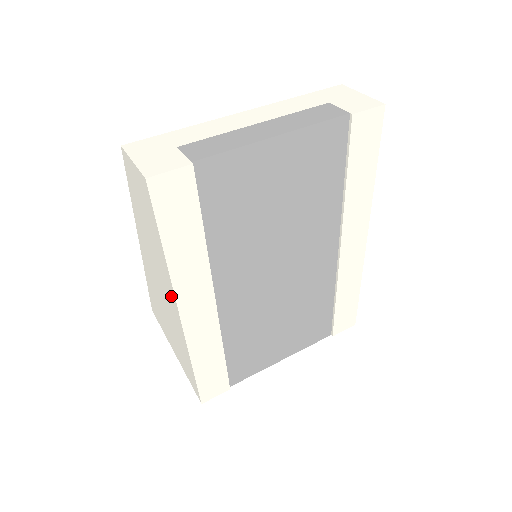
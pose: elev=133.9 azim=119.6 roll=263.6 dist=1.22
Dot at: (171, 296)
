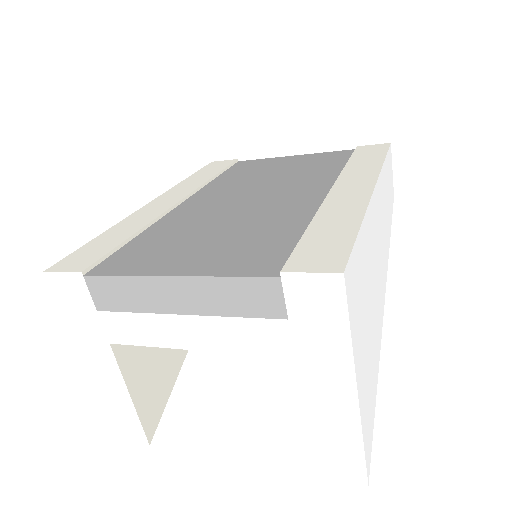
Dot at: occluded
